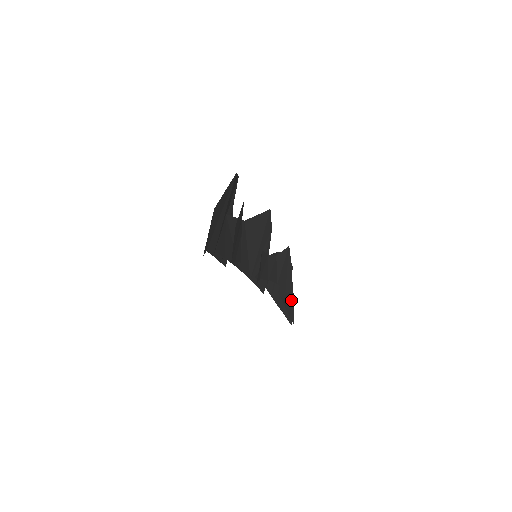
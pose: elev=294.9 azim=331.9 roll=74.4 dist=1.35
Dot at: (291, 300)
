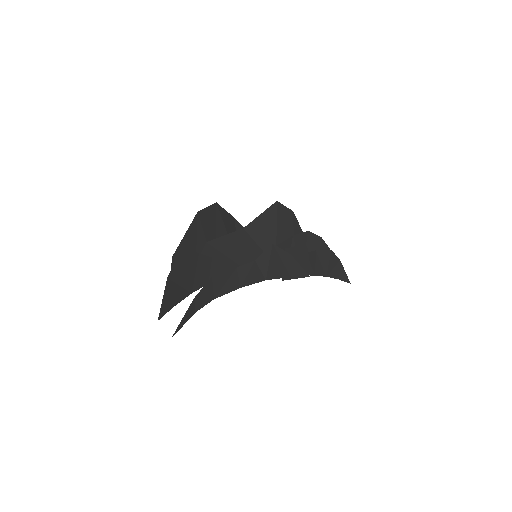
Dot at: (336, 264)
